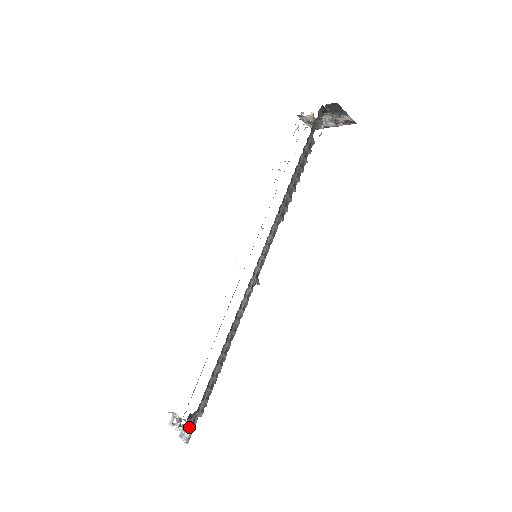
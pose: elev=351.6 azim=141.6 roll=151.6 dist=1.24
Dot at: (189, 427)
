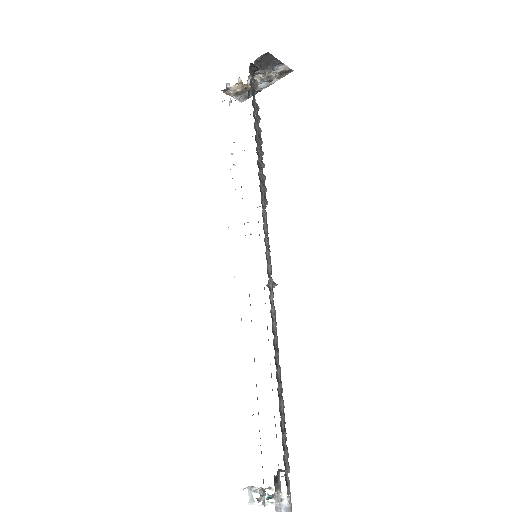
Dot at: (283, 493)
